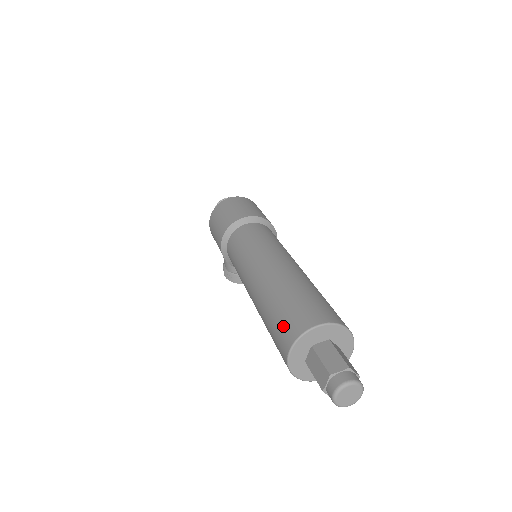
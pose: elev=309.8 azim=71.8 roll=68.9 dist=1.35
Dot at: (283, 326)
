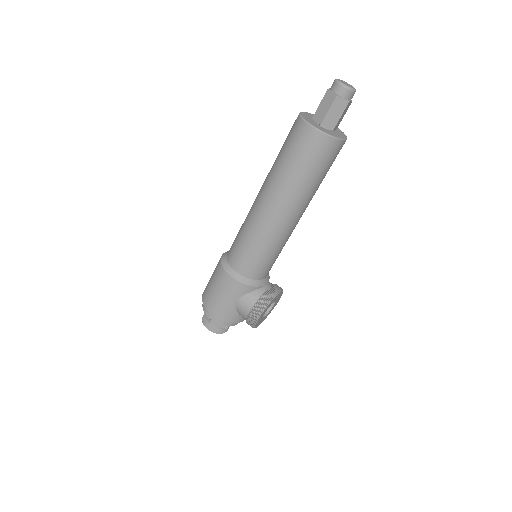
Dot at: (291, 137)
